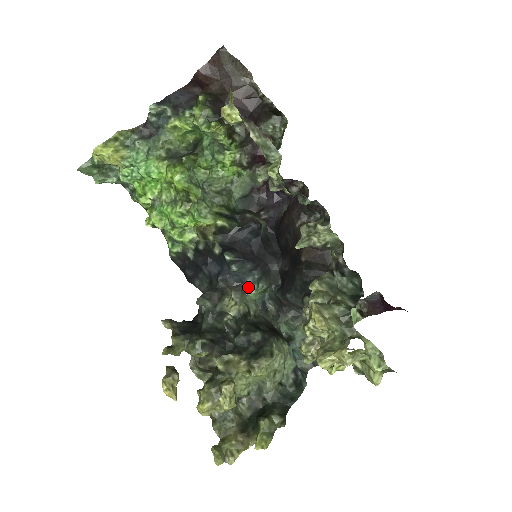
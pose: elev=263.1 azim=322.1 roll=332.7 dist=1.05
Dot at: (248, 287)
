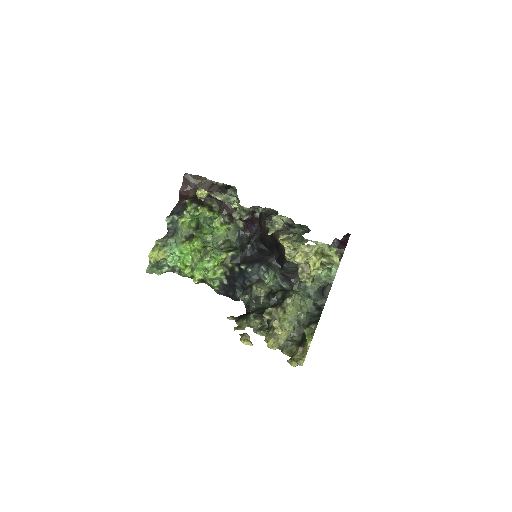
Dot at: (264, 278)
